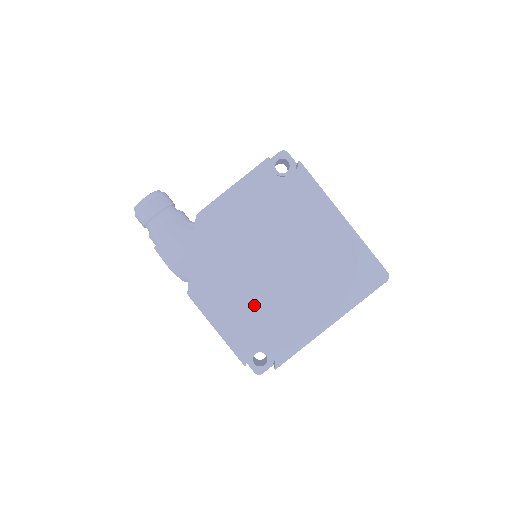
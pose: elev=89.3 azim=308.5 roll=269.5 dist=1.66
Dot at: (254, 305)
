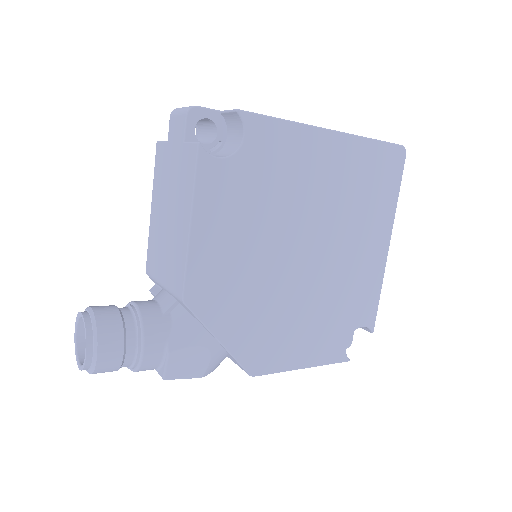
Dot at: (318, 310)
